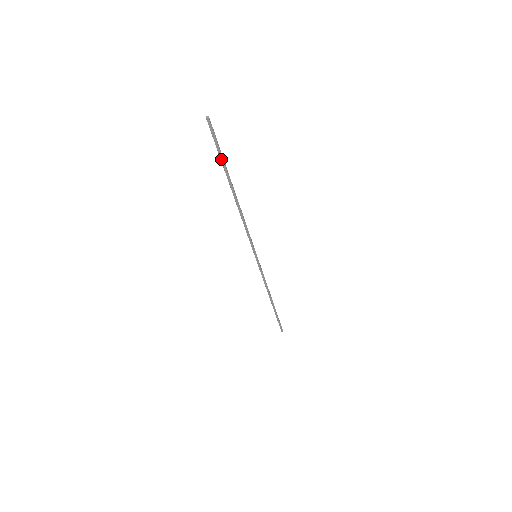
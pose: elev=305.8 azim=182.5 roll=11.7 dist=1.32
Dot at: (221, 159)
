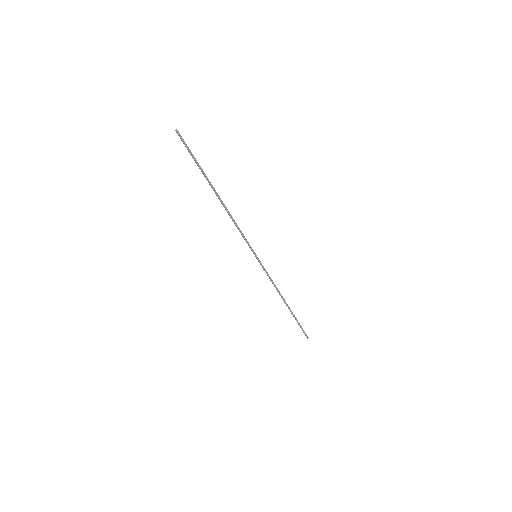
Dot at: (197, 164)
